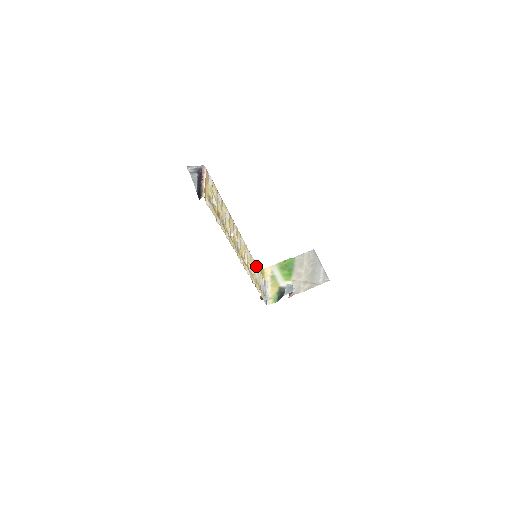
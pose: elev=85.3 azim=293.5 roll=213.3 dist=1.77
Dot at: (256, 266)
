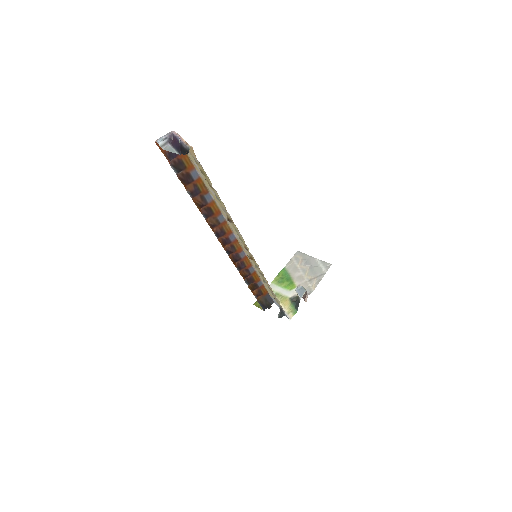
Dot at: (259, 276)
